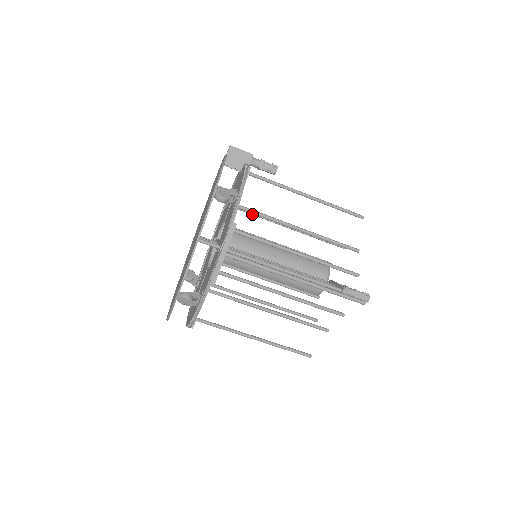
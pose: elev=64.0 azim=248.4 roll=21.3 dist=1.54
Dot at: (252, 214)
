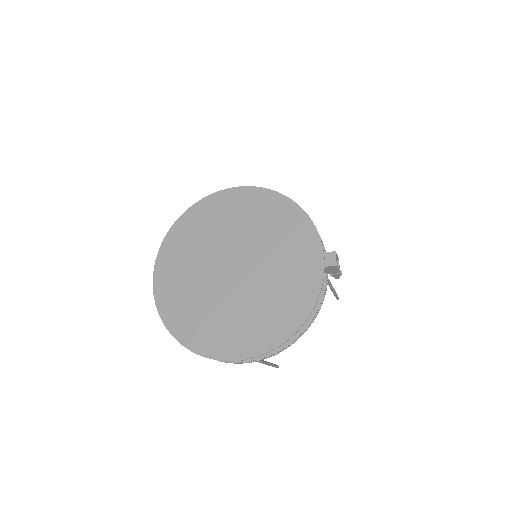
Dot at: occluded
